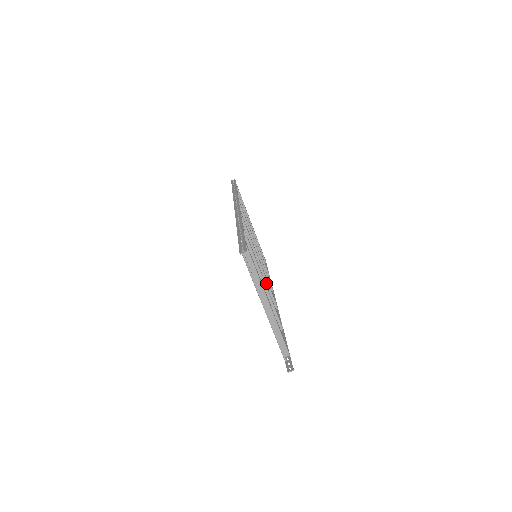
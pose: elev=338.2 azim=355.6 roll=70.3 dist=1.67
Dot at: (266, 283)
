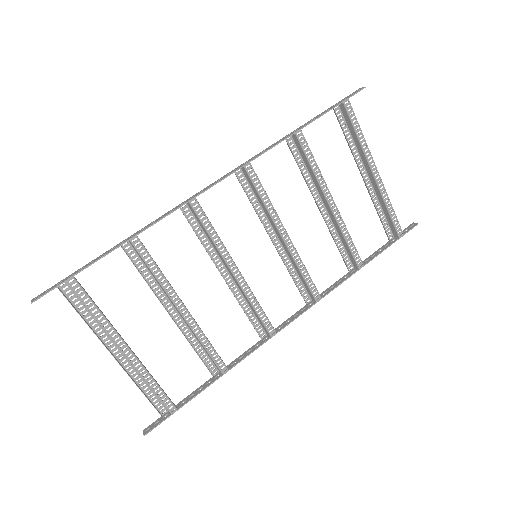
Dot at: (248, 301)
